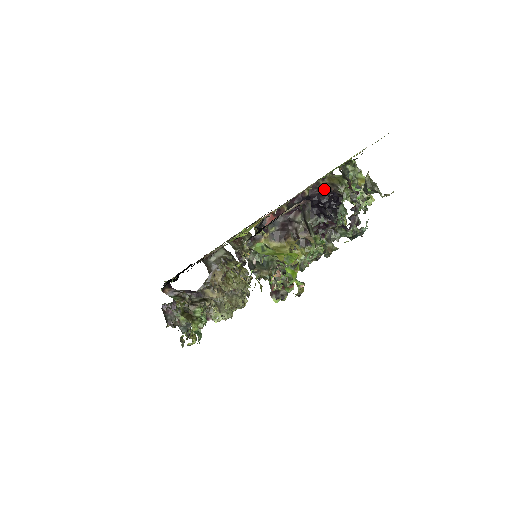
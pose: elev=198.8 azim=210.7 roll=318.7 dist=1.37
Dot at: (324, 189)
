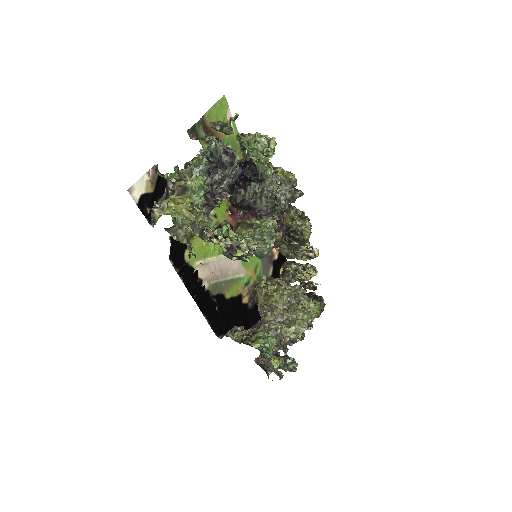
Dot at: occluded
